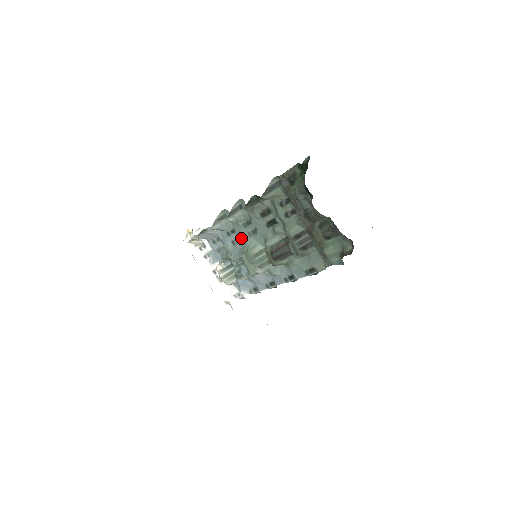
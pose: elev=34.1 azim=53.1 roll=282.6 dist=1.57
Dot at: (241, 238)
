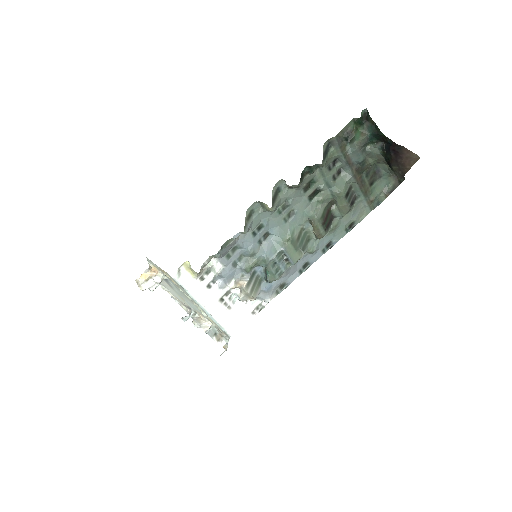
Dot at: (273, 230)
